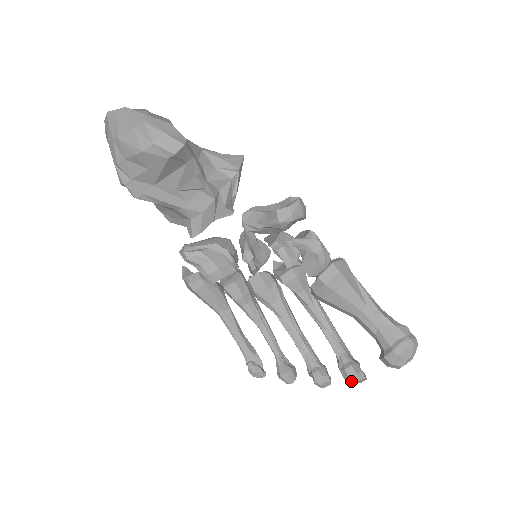
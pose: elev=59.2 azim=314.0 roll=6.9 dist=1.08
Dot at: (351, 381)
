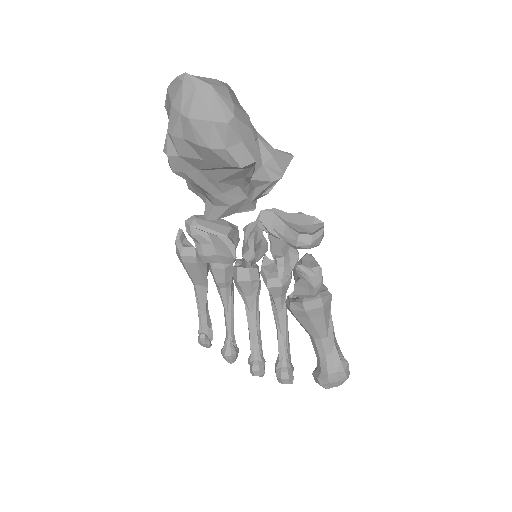
Dot at: (281, 381)
